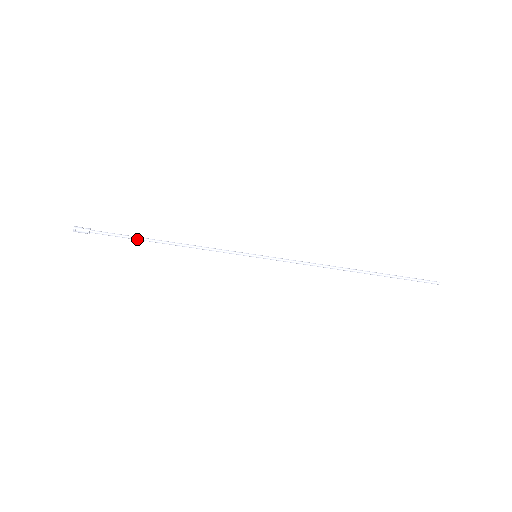
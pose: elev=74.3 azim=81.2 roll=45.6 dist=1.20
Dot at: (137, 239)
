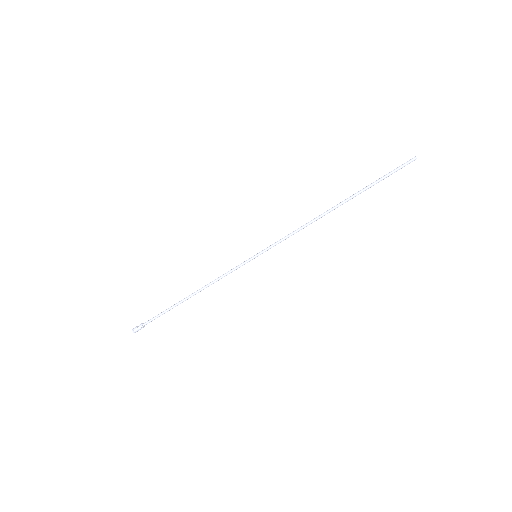
Dot at: occluded
